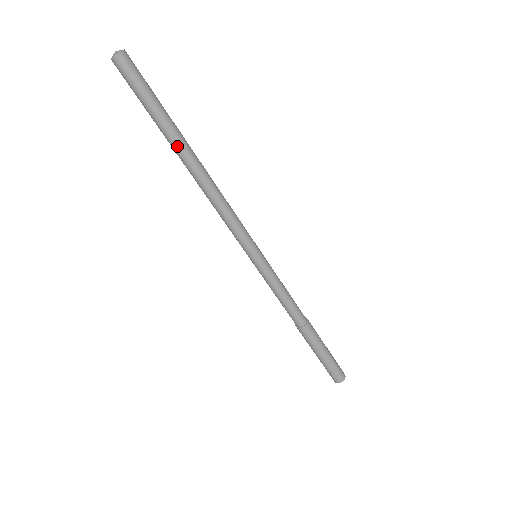
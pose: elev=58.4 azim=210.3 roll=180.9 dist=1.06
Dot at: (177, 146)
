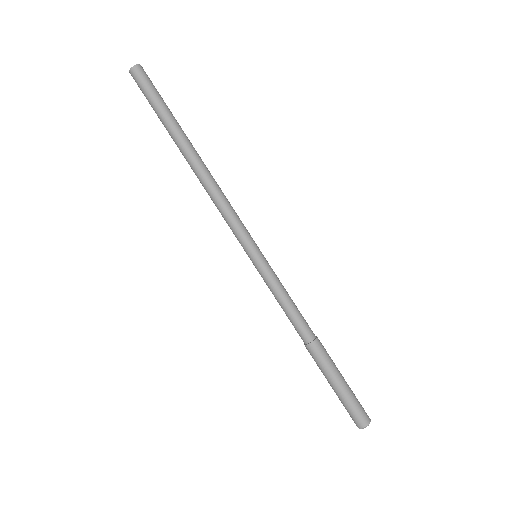
Dot at: (177, 143)
